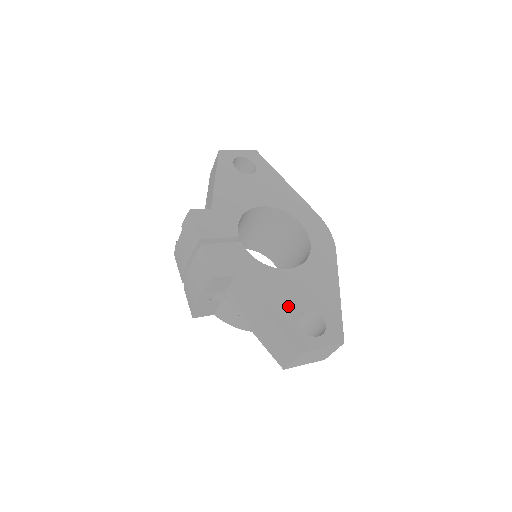
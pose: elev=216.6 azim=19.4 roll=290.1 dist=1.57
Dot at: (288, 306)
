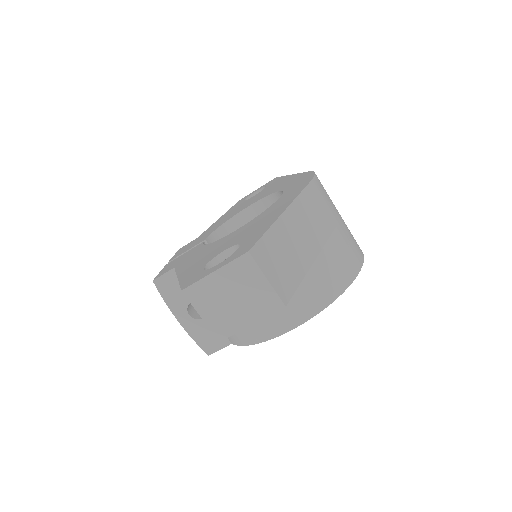
Dot at: (206, 259)
